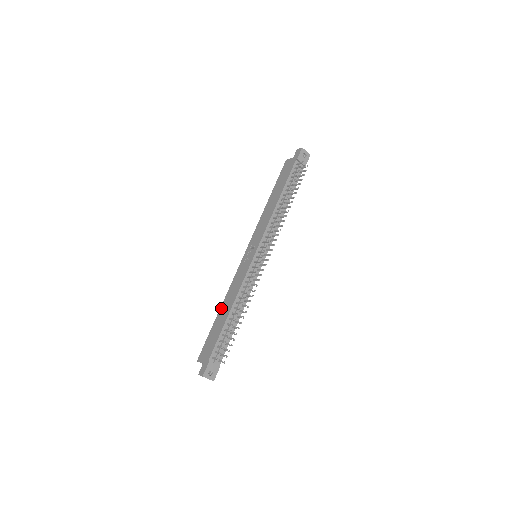
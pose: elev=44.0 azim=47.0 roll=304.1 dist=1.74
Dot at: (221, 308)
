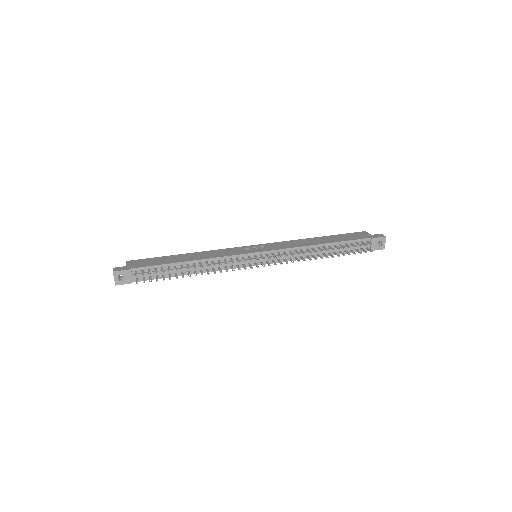
Dot at: (188, 253)
